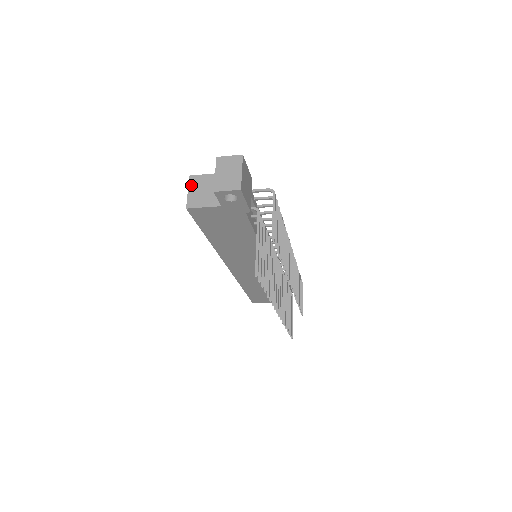
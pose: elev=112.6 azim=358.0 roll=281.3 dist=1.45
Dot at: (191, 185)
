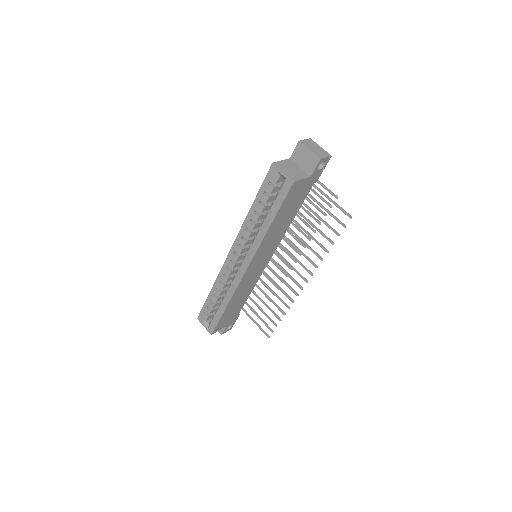
Dot at: (280, 168)
